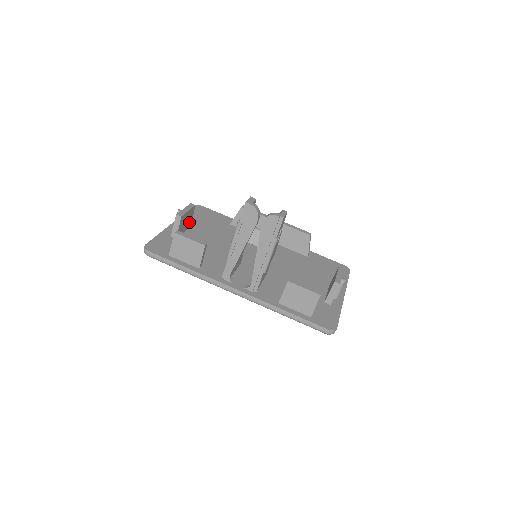
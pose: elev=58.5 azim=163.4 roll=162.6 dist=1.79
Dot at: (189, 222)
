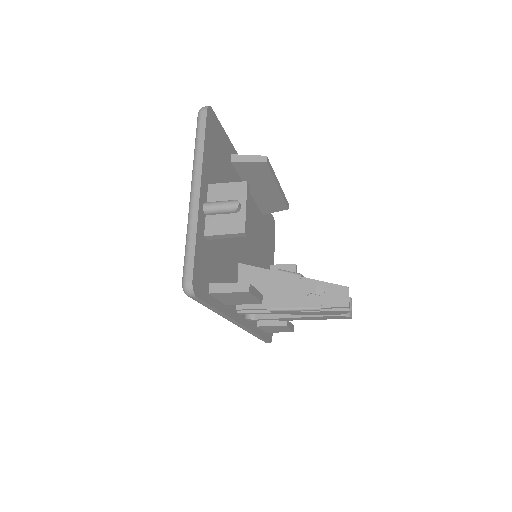
Dot at: occluded
